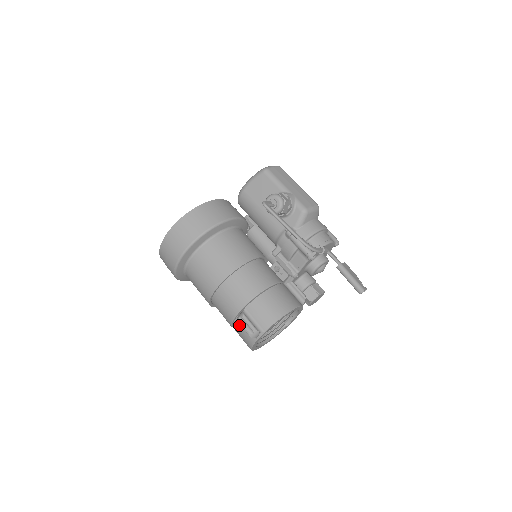
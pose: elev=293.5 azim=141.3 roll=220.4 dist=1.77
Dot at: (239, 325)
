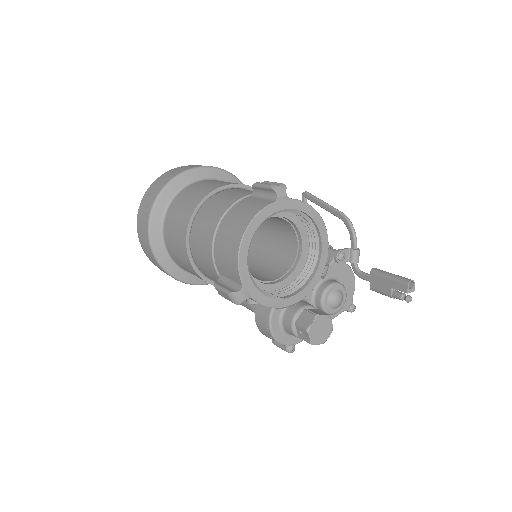
Dot at: (245, 202)
